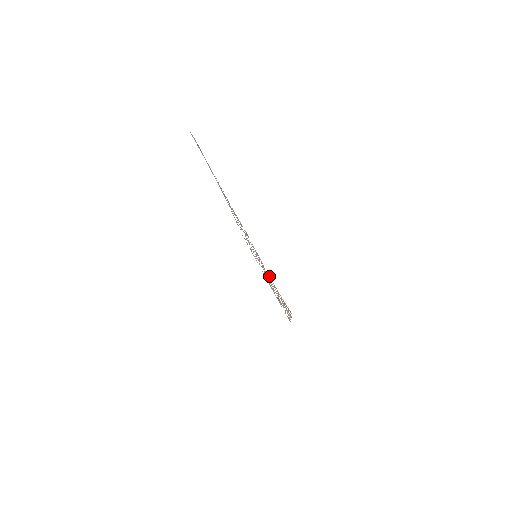
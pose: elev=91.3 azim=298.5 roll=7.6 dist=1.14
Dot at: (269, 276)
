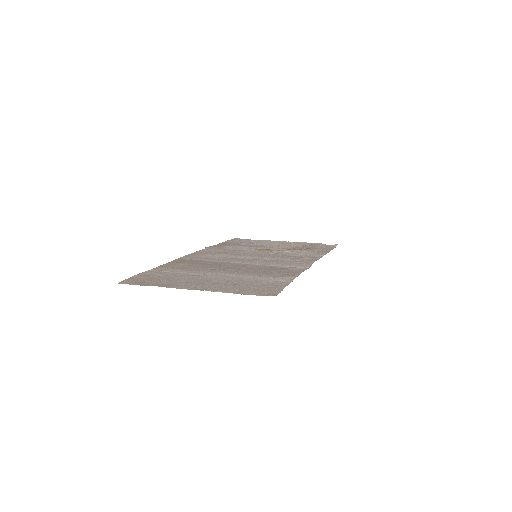
Dot at: (248, 290)
